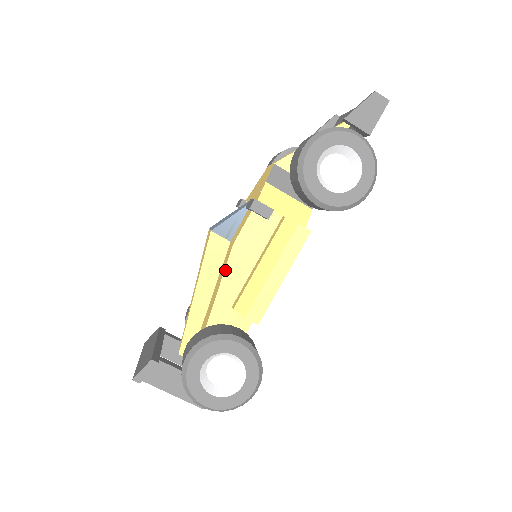
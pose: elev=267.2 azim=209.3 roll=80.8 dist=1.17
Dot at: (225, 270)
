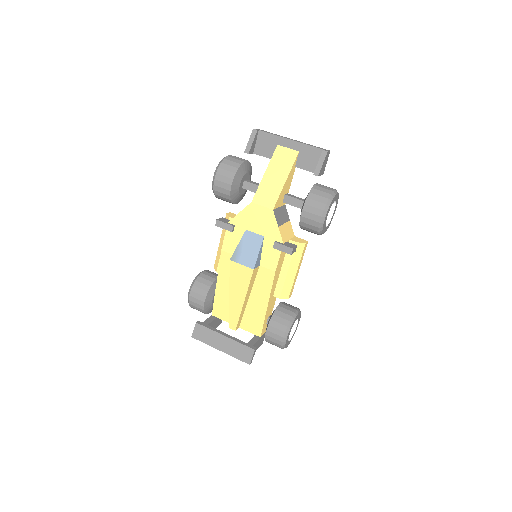
Dot at: (272, 285)
